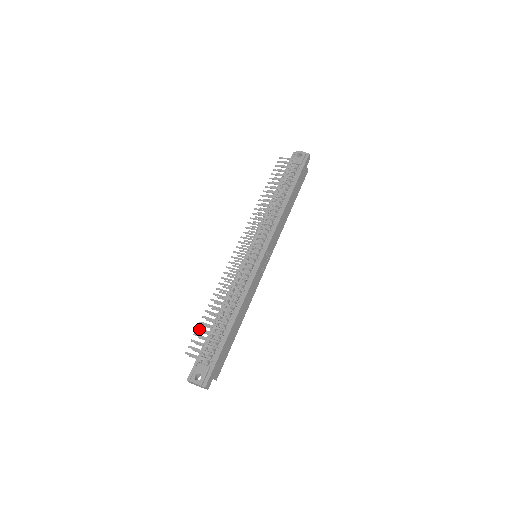
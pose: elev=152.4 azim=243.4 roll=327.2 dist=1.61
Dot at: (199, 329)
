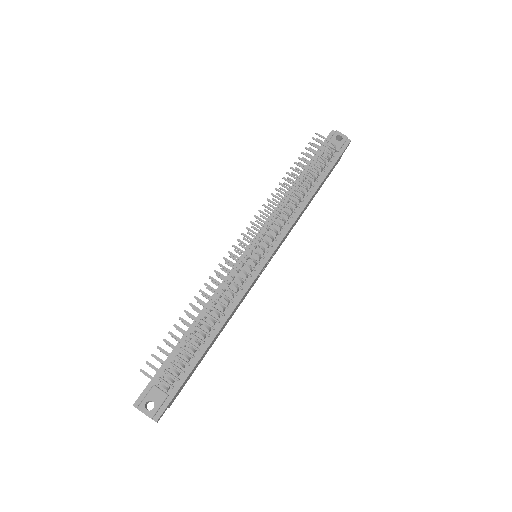
Dot at: (166, 342)
